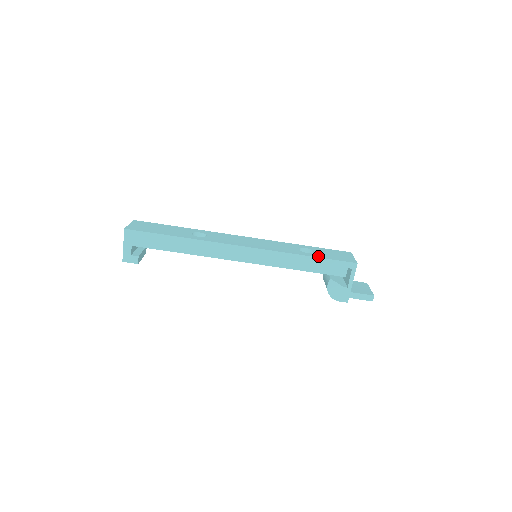
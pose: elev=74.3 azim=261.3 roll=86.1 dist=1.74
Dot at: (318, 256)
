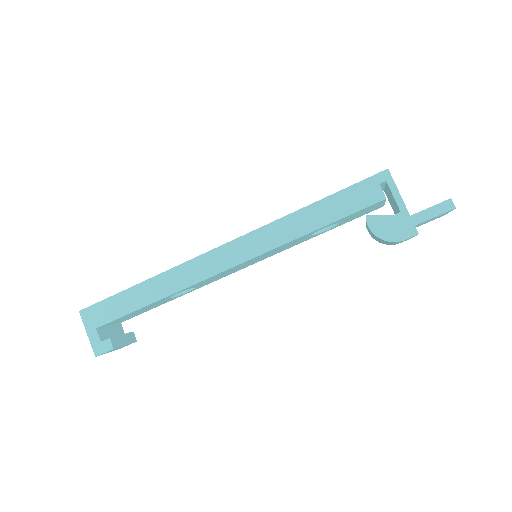
Dot at: (328, 197)
